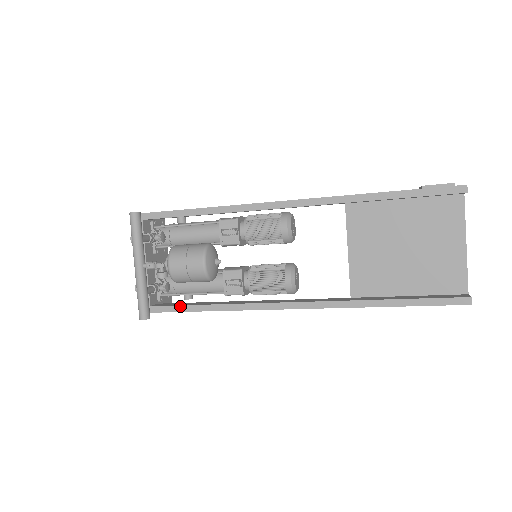
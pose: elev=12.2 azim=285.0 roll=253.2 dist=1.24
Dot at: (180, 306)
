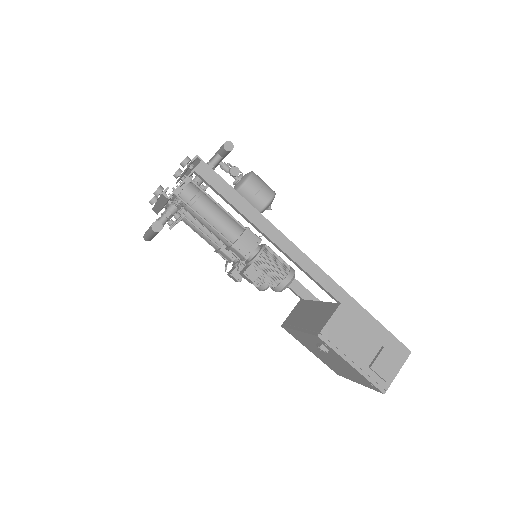
Dot at: (227, 185)
